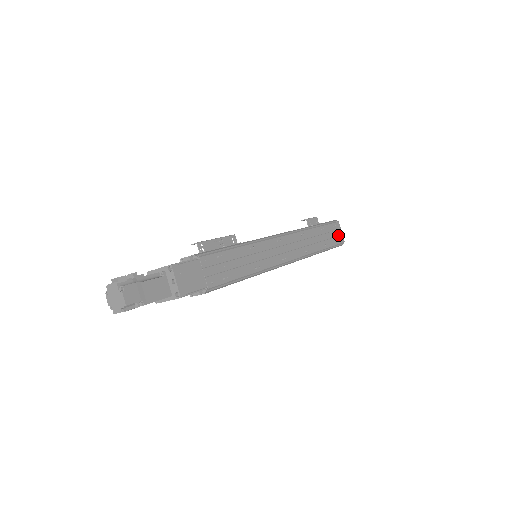
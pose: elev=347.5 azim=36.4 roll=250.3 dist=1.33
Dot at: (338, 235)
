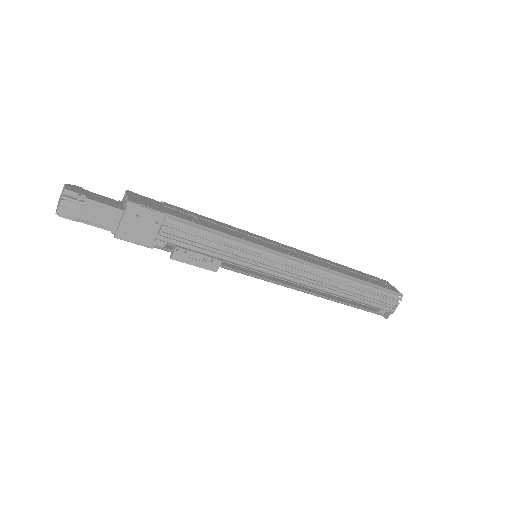
Dot at: (388, 286)
